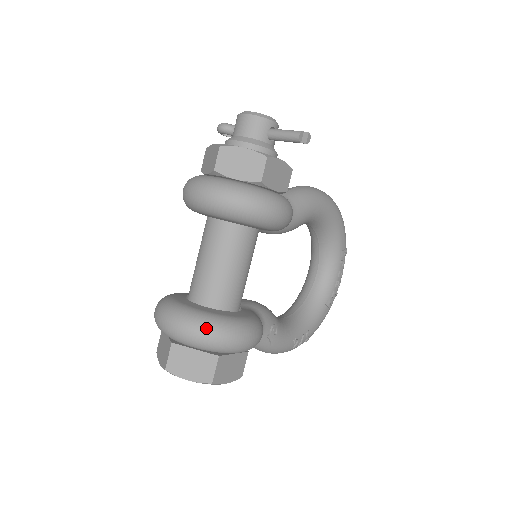
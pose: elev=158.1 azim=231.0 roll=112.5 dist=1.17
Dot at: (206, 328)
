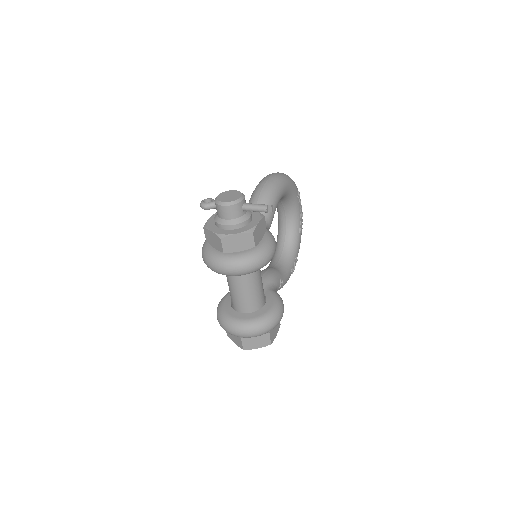
Dot at: (259, 329)
